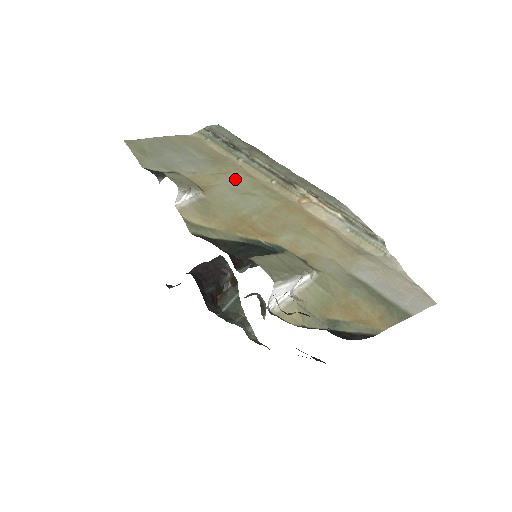
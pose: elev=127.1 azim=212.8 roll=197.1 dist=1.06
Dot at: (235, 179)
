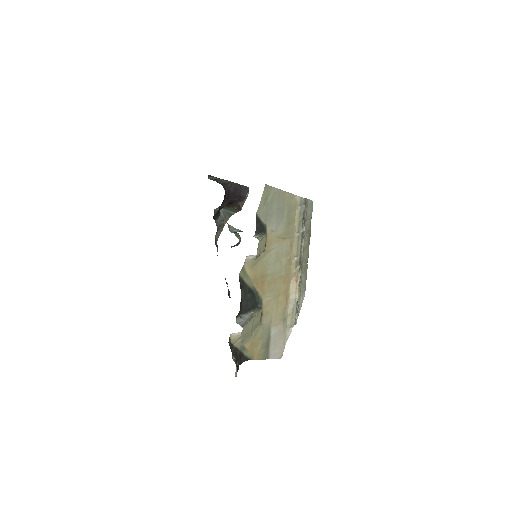
Dot at: (284, 246)
